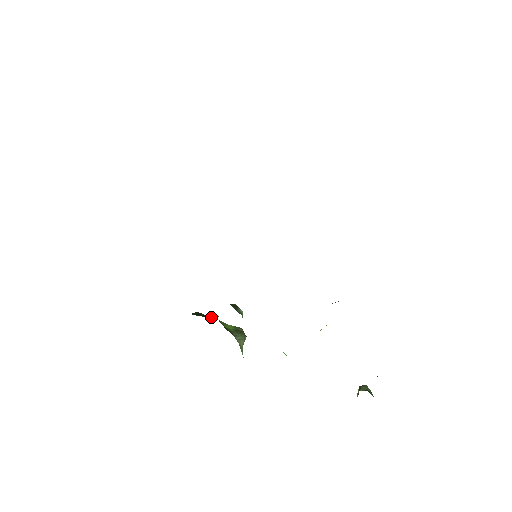
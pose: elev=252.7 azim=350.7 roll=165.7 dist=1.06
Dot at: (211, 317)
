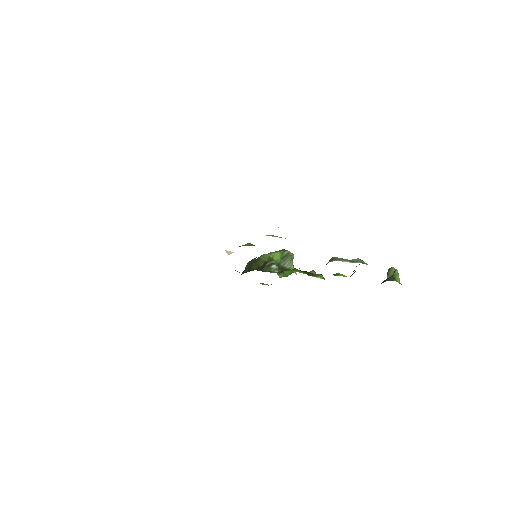
Dot at: occluded
